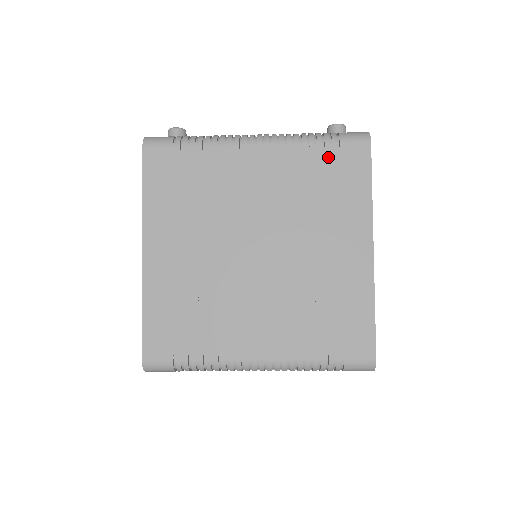
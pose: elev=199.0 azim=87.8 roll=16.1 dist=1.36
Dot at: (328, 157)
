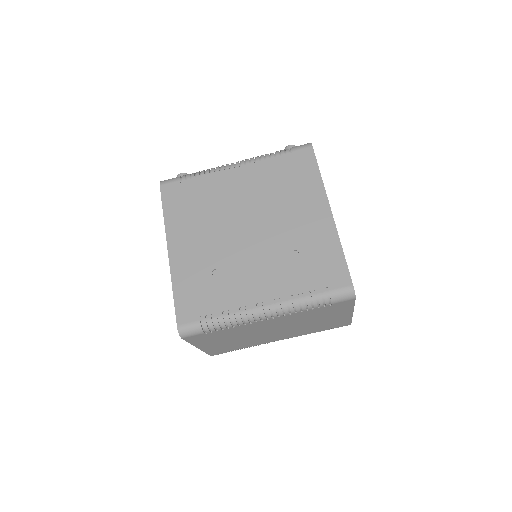
Dot at: (286, 162)
